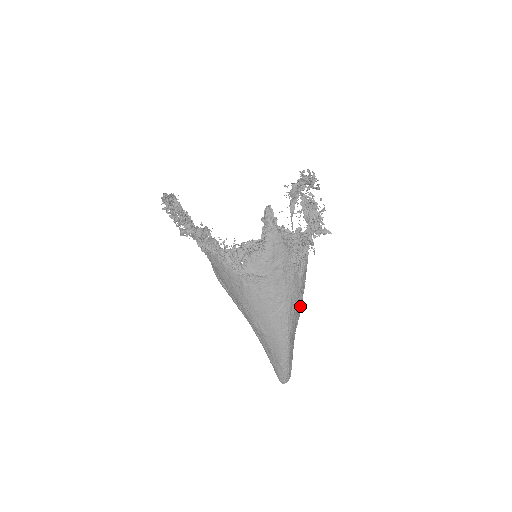
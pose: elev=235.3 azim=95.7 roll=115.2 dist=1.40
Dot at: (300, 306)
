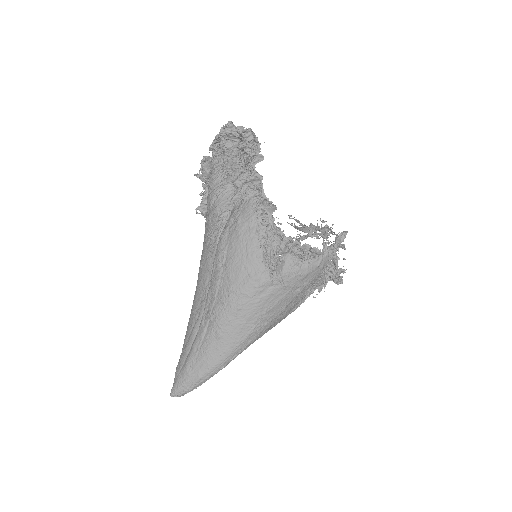
Dot at: occluded
